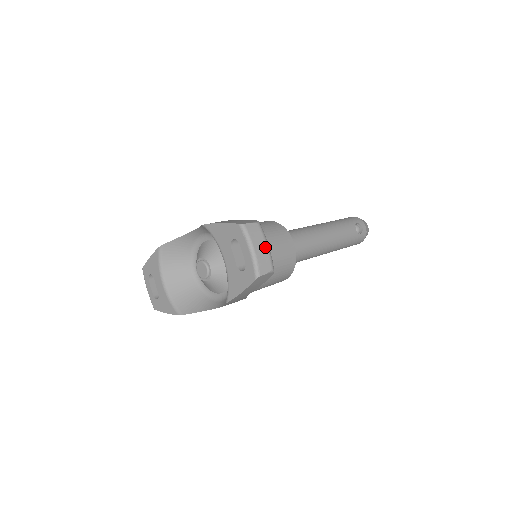
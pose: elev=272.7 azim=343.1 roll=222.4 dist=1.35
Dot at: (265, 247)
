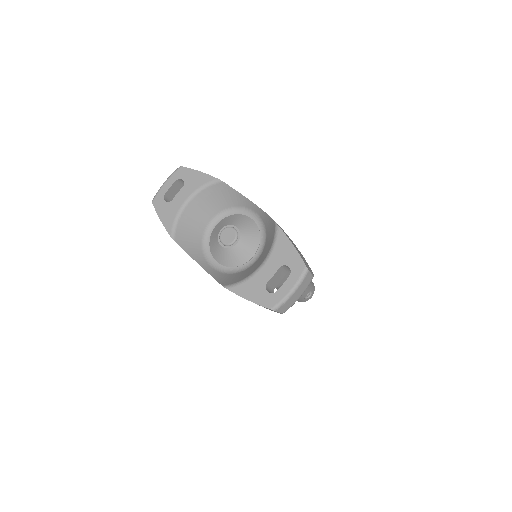
Dot at: (299, 297)
